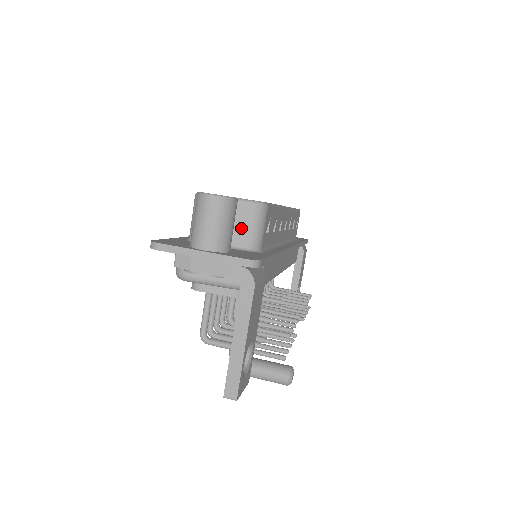
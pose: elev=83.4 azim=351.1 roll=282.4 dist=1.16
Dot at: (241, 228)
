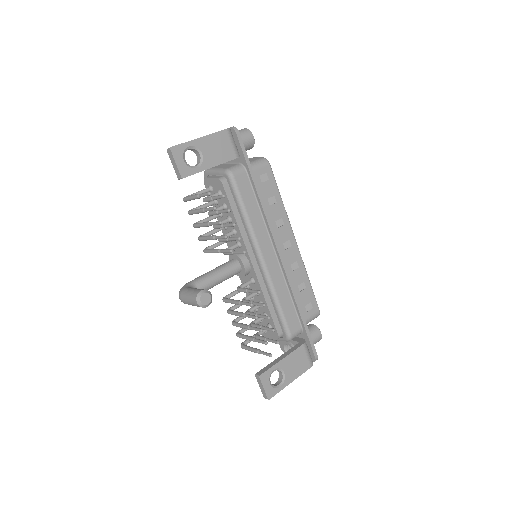
Dot at: occluded
